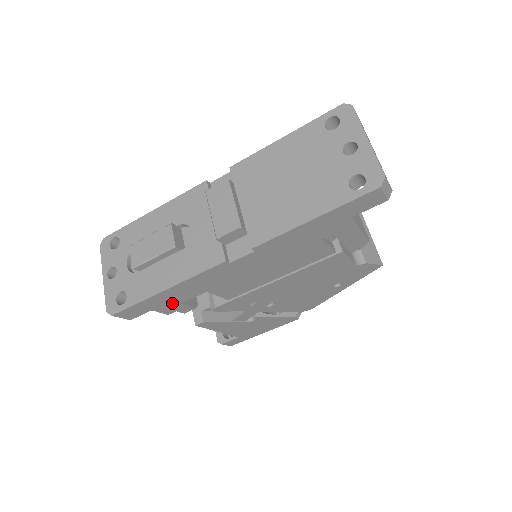
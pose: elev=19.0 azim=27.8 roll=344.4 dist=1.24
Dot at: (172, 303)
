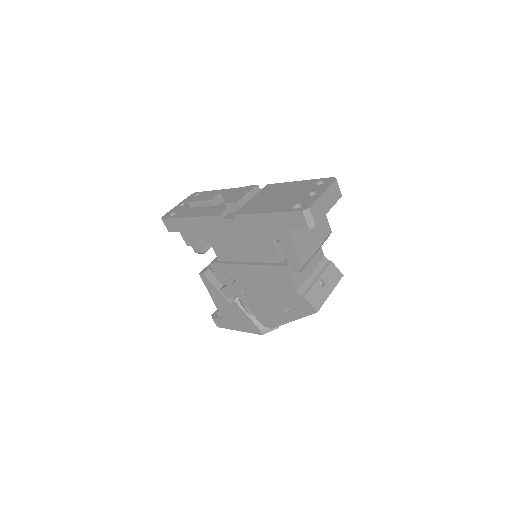
Dot at: (190, 235)
